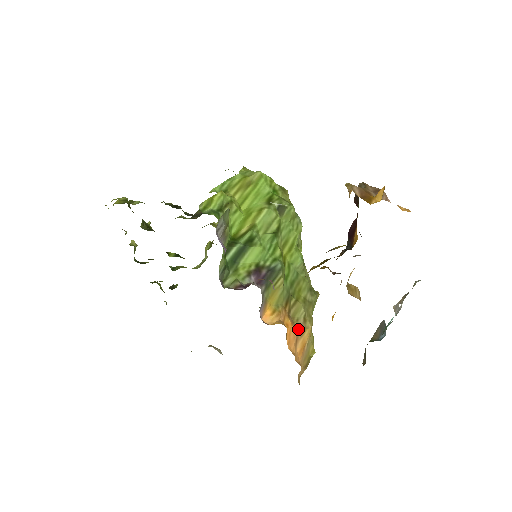
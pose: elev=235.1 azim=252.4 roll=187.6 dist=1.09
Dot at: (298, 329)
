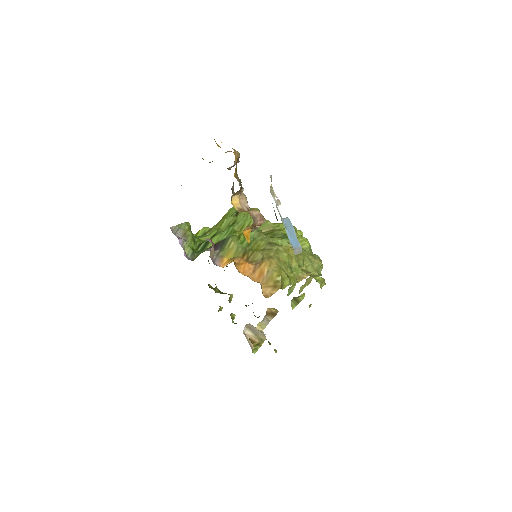
Dot at: (255, 265)
